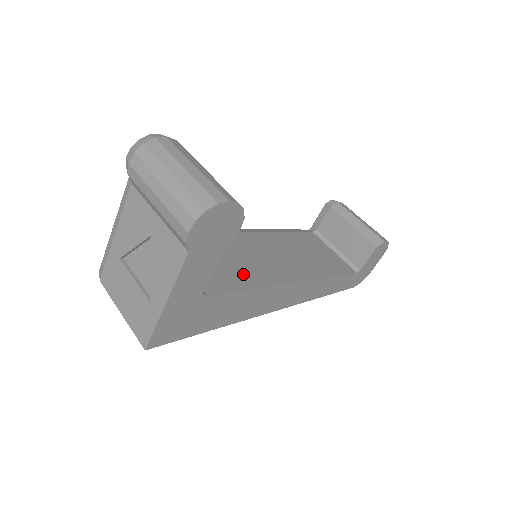
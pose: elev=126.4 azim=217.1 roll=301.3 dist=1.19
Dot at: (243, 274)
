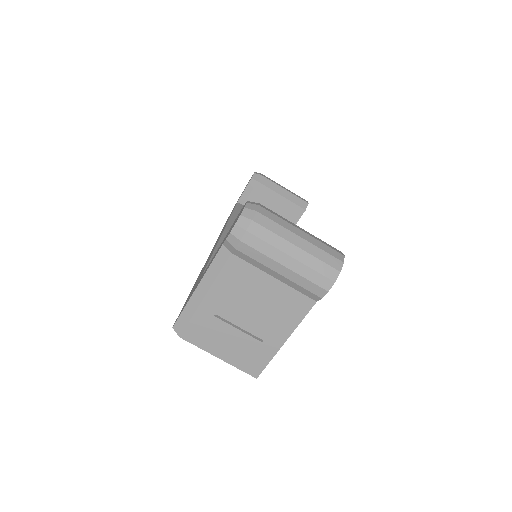
Dot at: occluded
